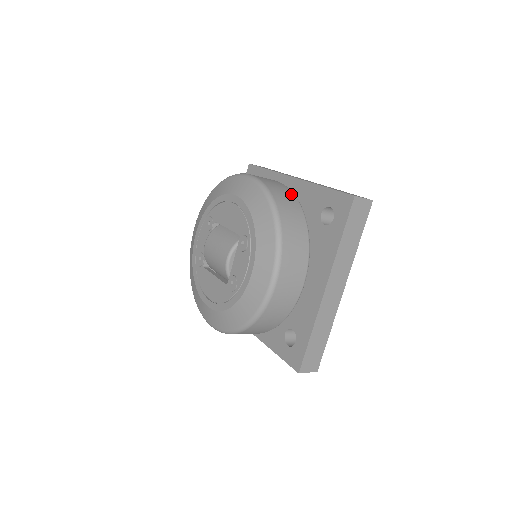
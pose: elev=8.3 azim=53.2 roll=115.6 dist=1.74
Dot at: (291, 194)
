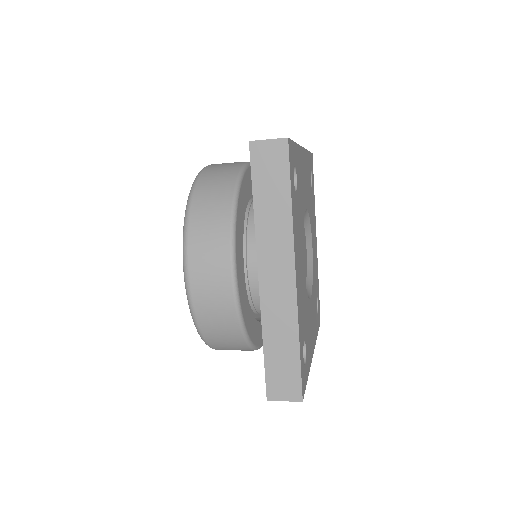
Dot at: (235, 170)
